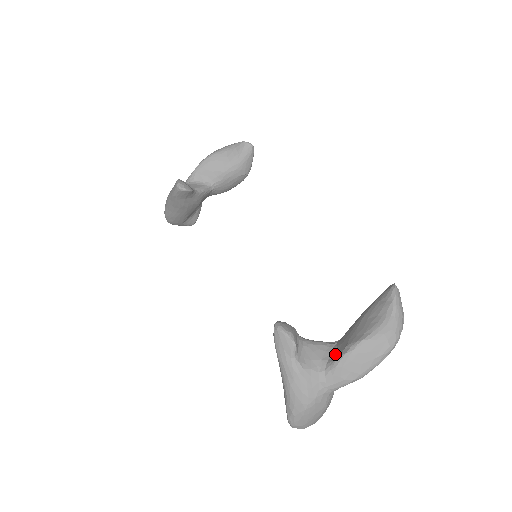
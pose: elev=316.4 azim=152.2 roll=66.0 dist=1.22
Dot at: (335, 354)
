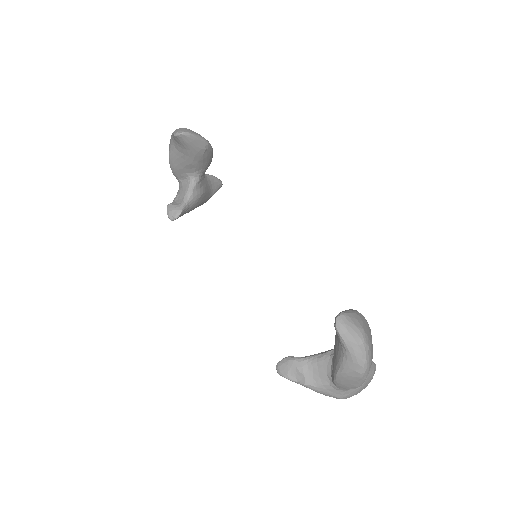
Dot at: occluded
